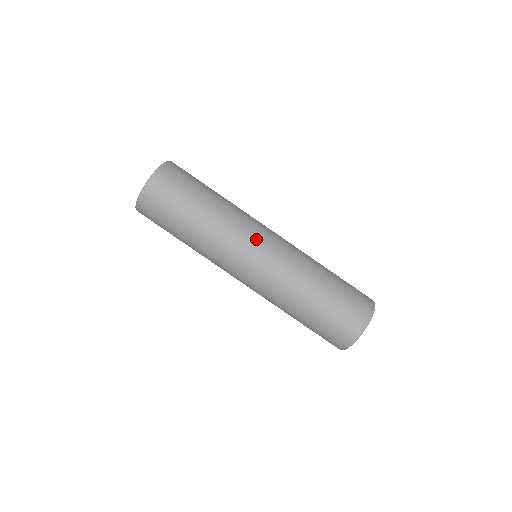
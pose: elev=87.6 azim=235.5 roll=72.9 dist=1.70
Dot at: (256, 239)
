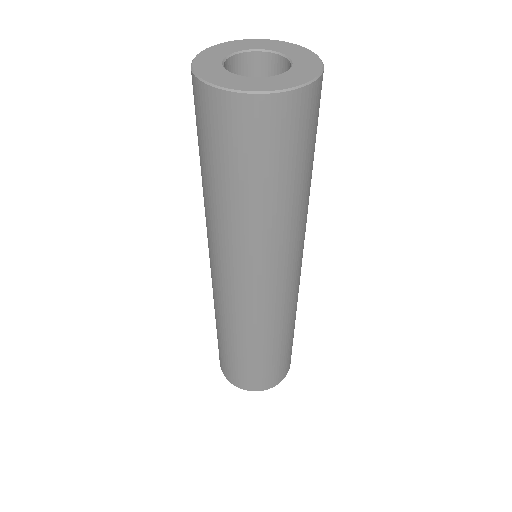
Dot at: occluded
